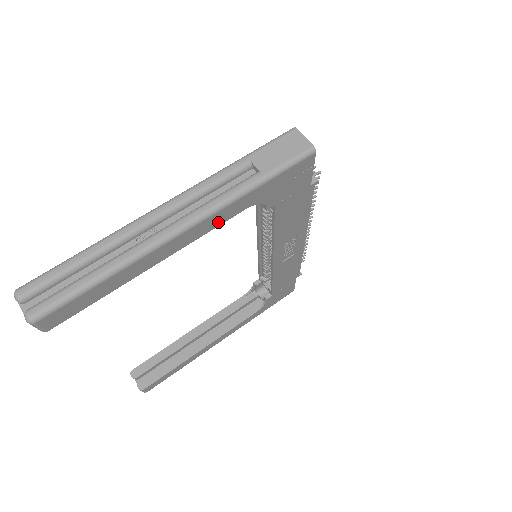
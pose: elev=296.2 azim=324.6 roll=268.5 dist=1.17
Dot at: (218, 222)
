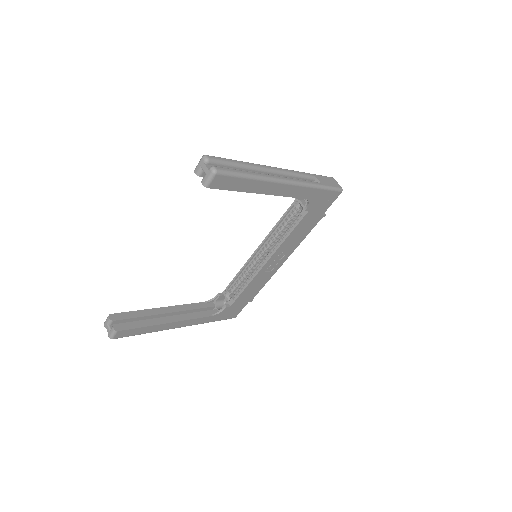
Dot at: (295, 194)
